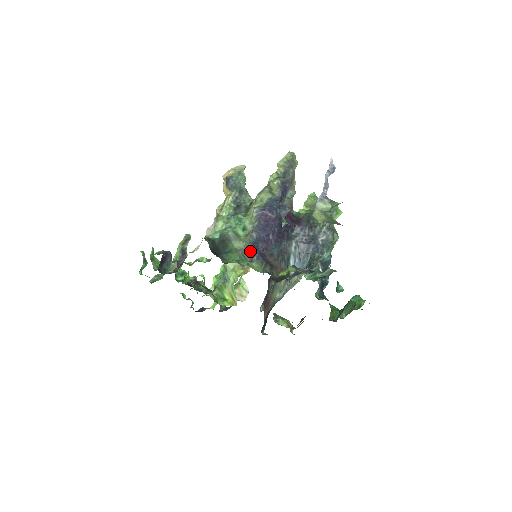
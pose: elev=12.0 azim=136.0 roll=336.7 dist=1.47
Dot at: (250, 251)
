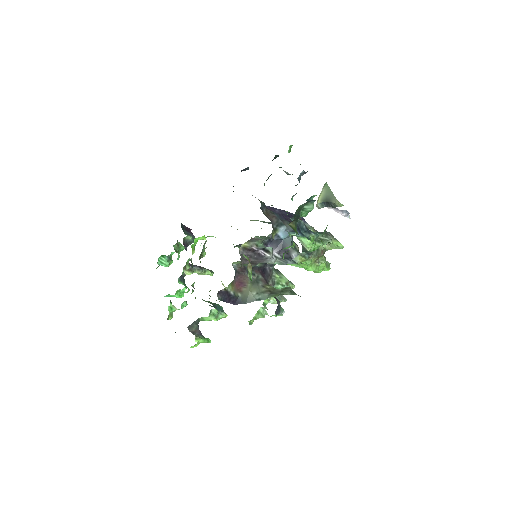
Dot at: occluded
